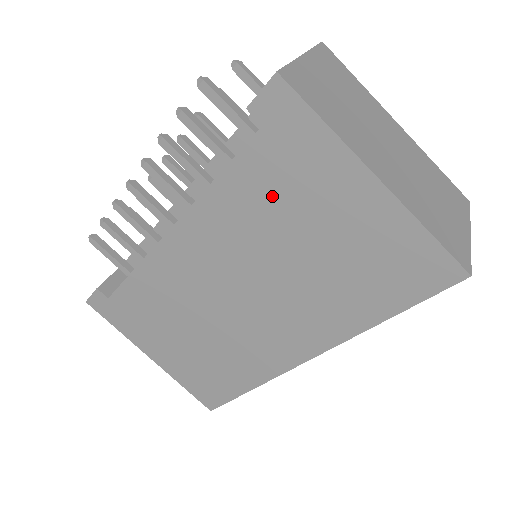
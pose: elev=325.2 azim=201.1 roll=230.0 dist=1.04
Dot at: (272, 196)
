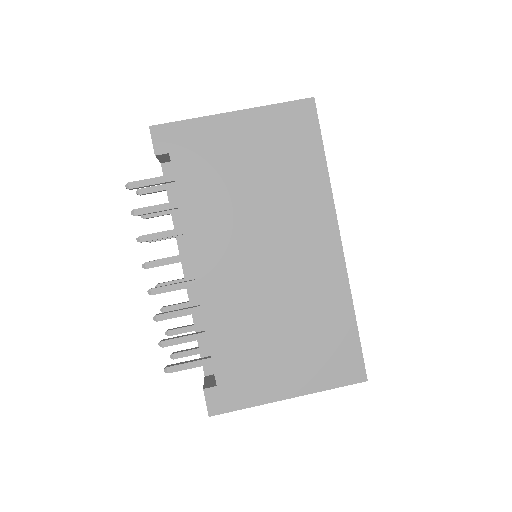
Dot at: (210, 177)
